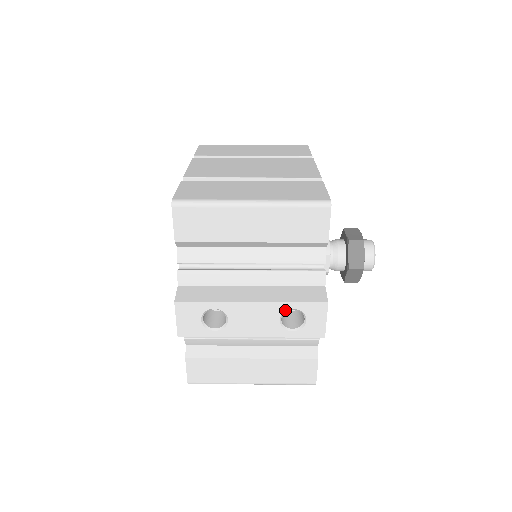
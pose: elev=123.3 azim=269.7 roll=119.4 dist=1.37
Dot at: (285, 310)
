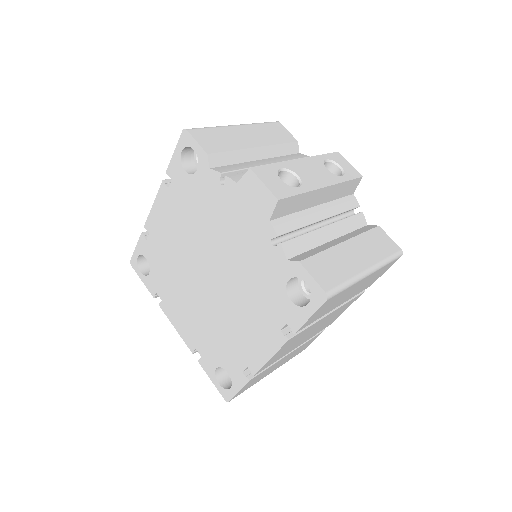
Dot at: (322, 161)
